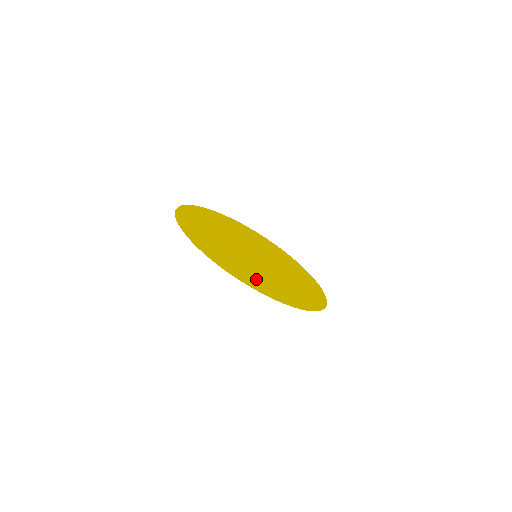
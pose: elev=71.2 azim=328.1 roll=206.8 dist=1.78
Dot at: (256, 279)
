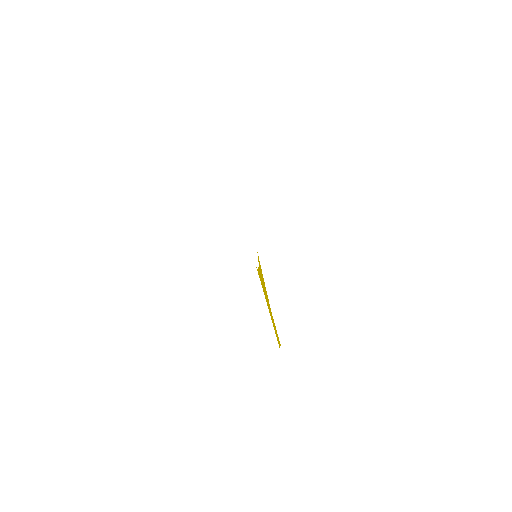
Dot at: occluded
